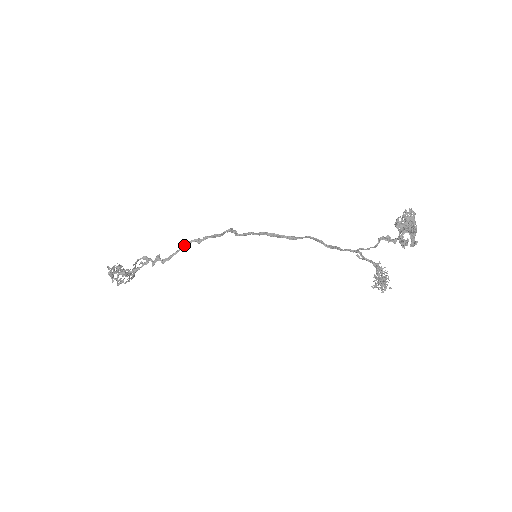
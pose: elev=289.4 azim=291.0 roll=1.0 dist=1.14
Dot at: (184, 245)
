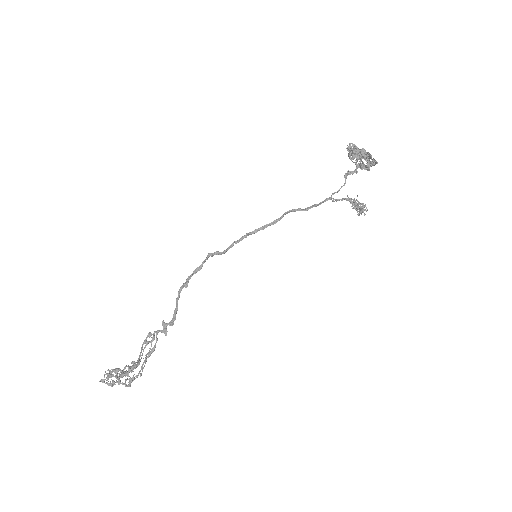
Dot at: (178, 297)
